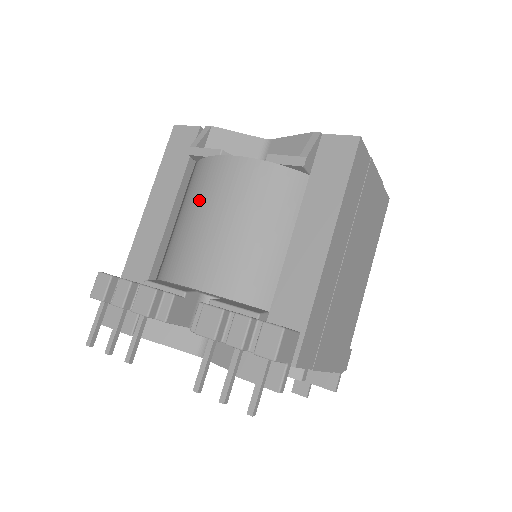
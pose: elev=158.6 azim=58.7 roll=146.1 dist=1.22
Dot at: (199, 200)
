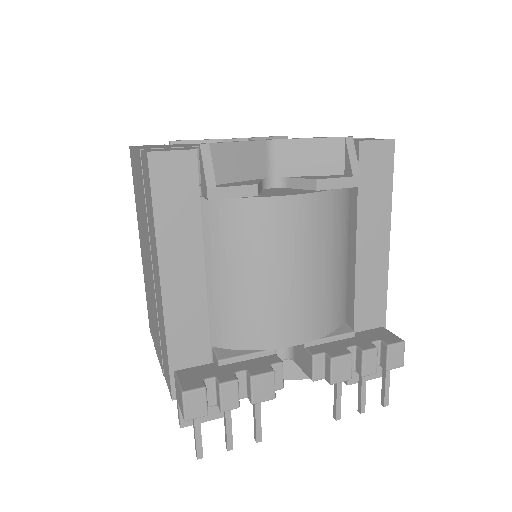
Dot at: (259, 256)
